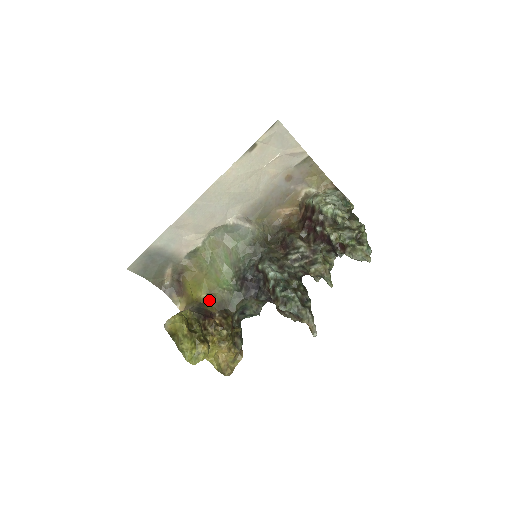
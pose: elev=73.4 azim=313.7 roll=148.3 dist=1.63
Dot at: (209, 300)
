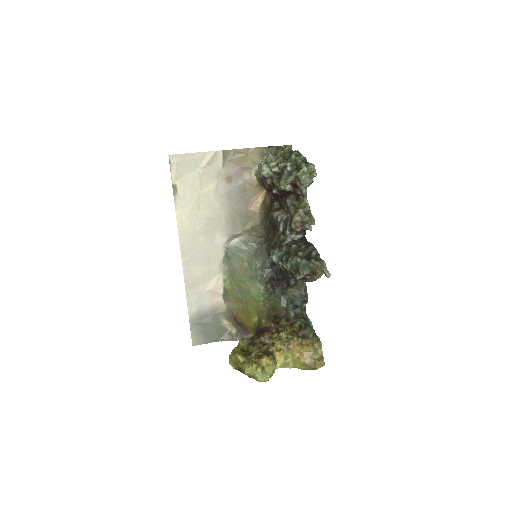
Dot at: (261, 319)
